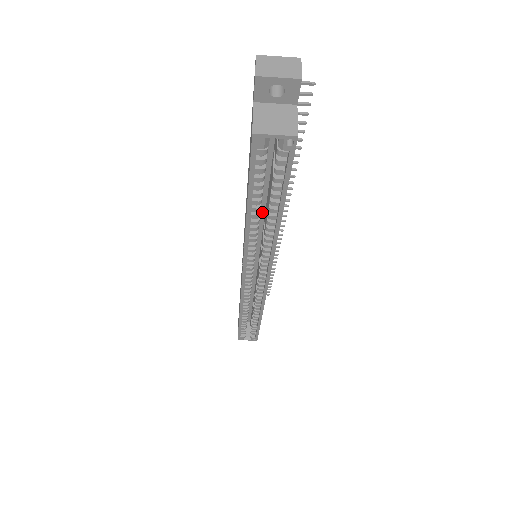
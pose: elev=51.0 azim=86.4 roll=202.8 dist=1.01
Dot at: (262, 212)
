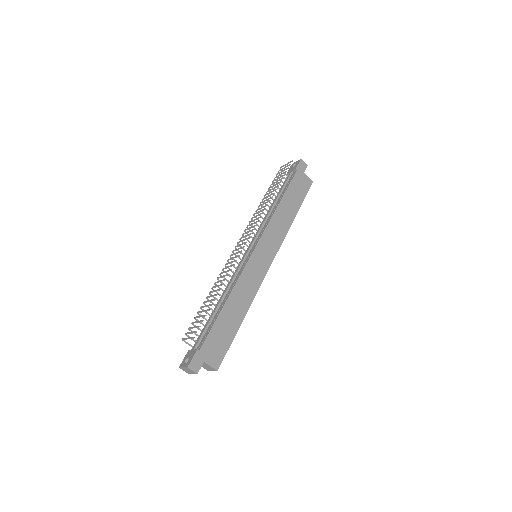
Dot at: occluded
